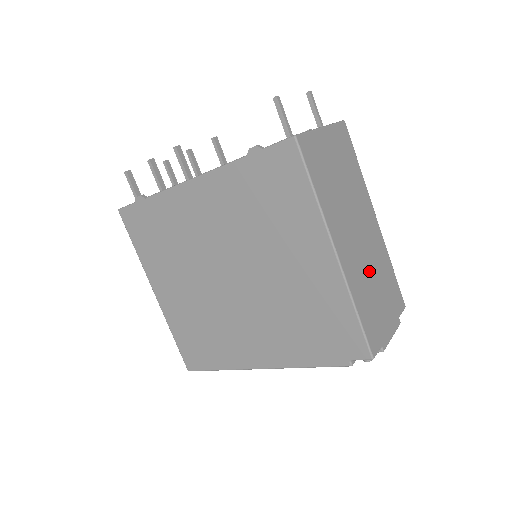
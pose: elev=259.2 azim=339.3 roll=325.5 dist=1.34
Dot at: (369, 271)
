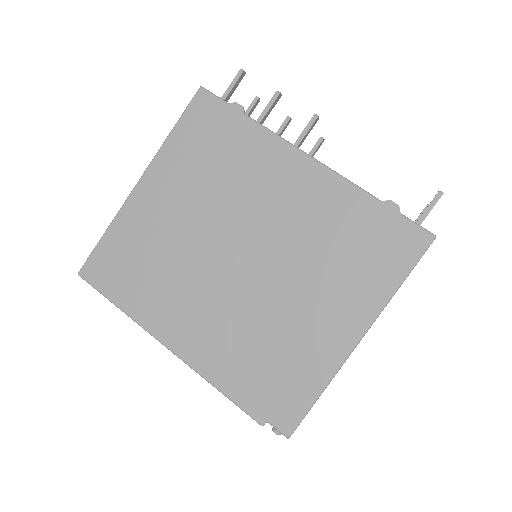
Dot at: occluded
